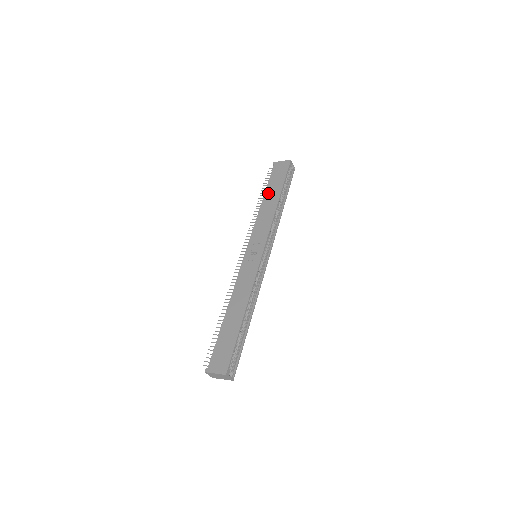
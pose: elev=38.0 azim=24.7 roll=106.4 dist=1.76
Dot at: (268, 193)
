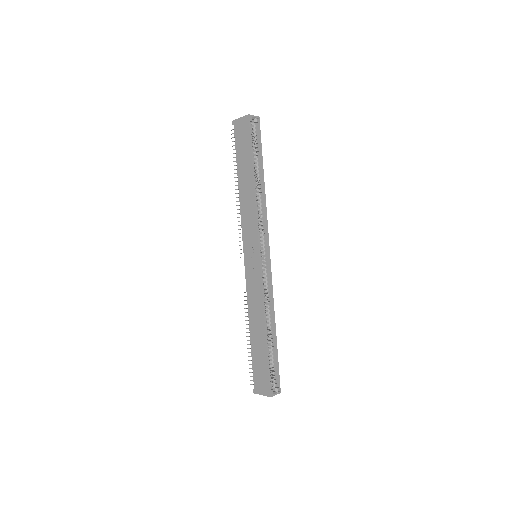
Dot at: (240, 172)
